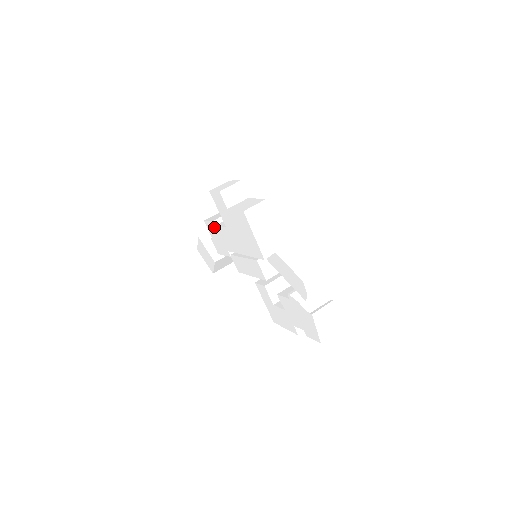
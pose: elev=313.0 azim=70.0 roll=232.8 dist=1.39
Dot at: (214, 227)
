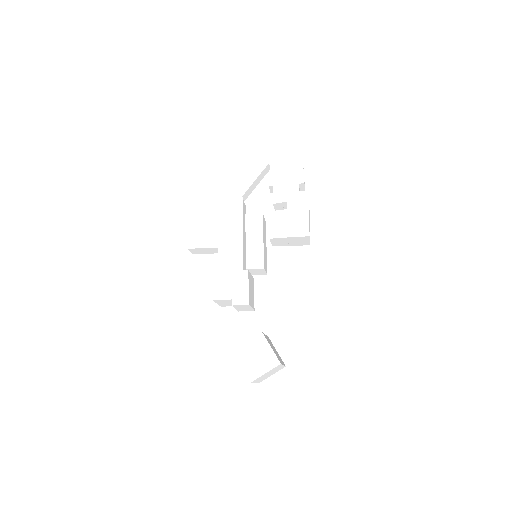
Dot at: (219, 278)
